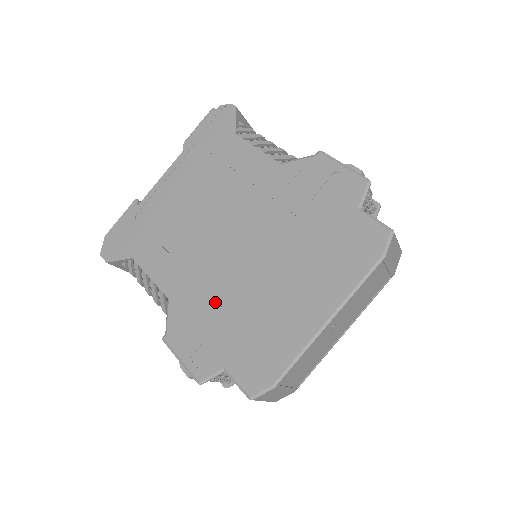
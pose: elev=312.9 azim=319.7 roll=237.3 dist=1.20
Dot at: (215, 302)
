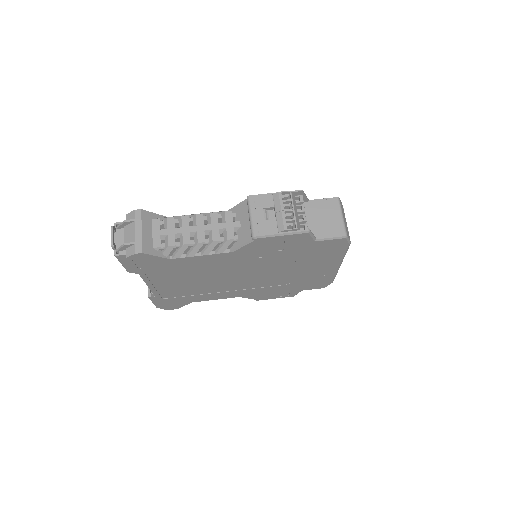
Dot at: (269, 287)
